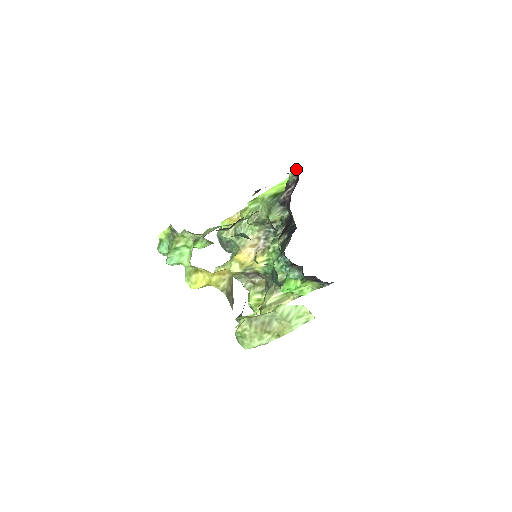
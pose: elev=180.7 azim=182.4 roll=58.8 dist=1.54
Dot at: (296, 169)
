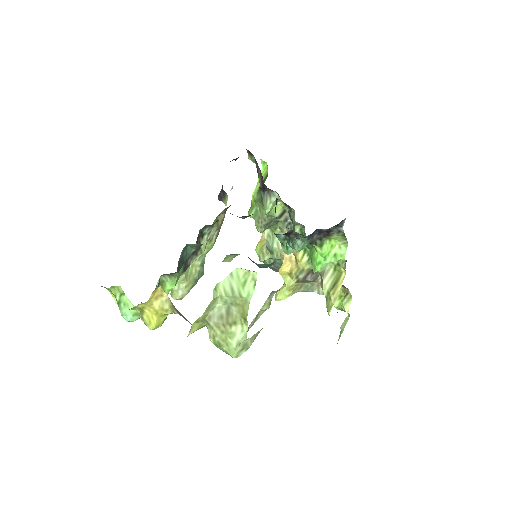
Dot at: occluded
